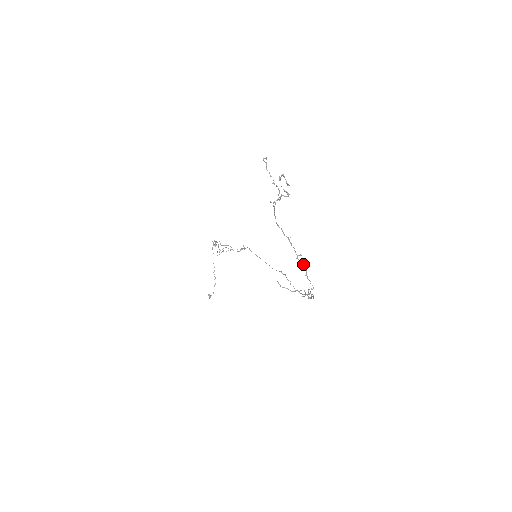
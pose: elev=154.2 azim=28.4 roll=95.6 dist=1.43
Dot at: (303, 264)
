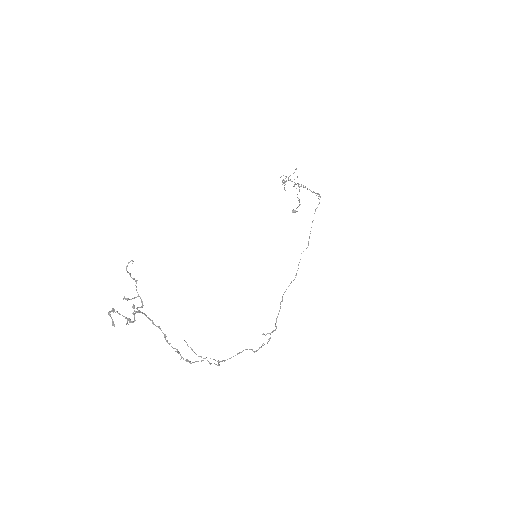
Dot at: (183, 358)
